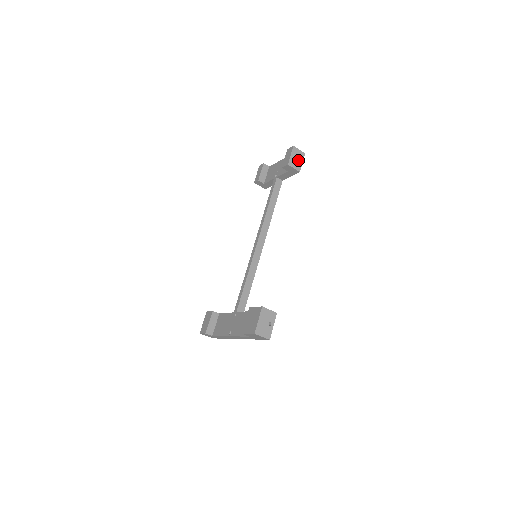
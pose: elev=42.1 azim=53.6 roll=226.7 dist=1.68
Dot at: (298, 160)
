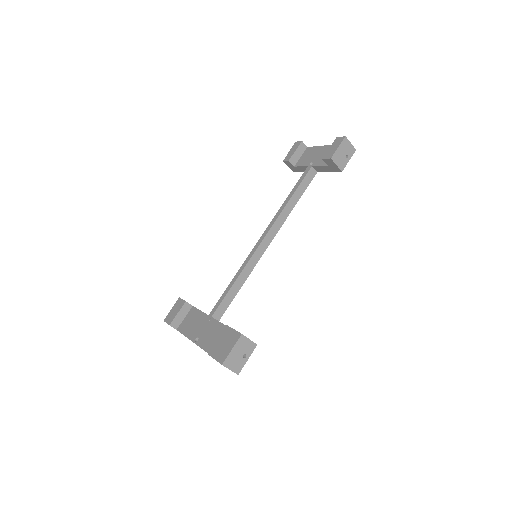
Dot at: (345, 156)
